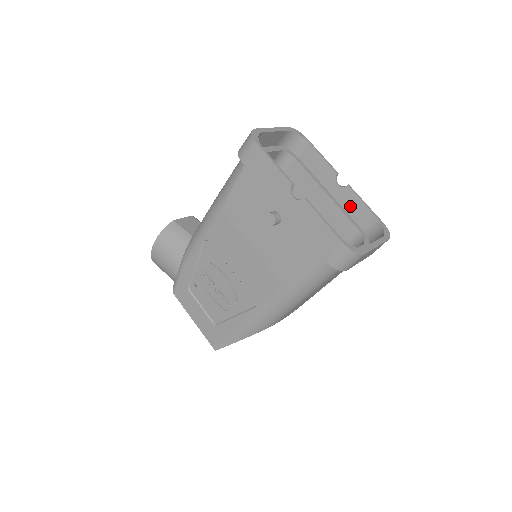
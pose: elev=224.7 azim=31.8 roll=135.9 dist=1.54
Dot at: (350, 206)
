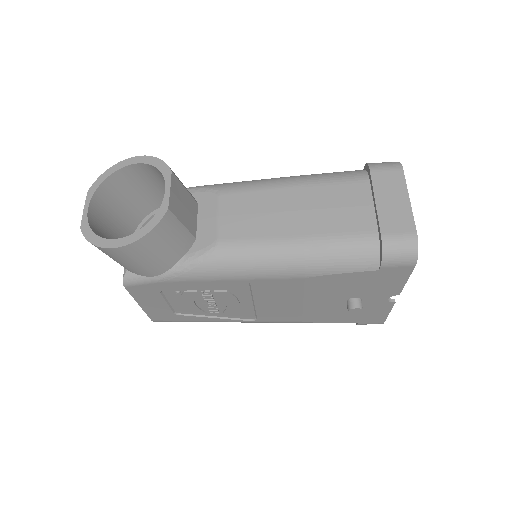
Dot at: occluded
